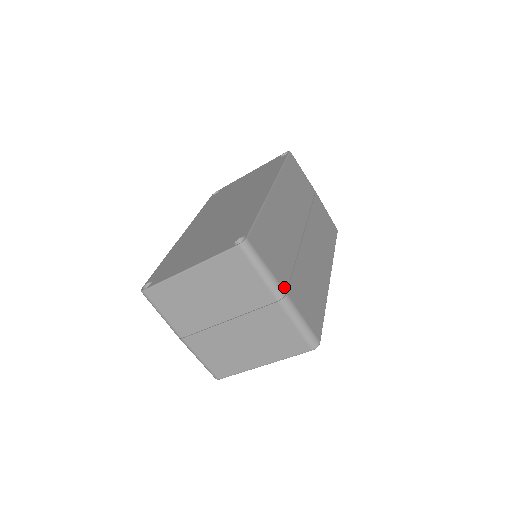
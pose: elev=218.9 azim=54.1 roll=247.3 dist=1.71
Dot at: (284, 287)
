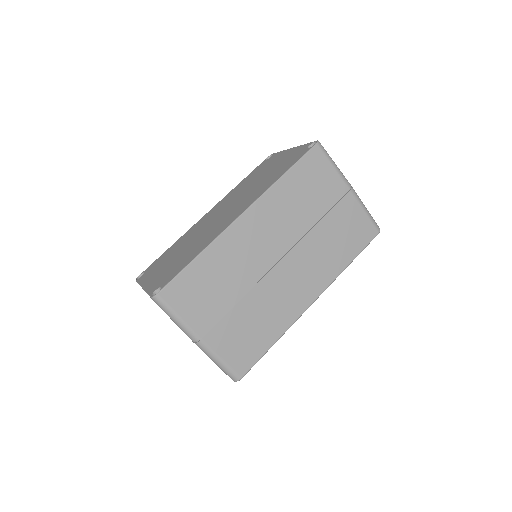
Dot at: (200, 333)
